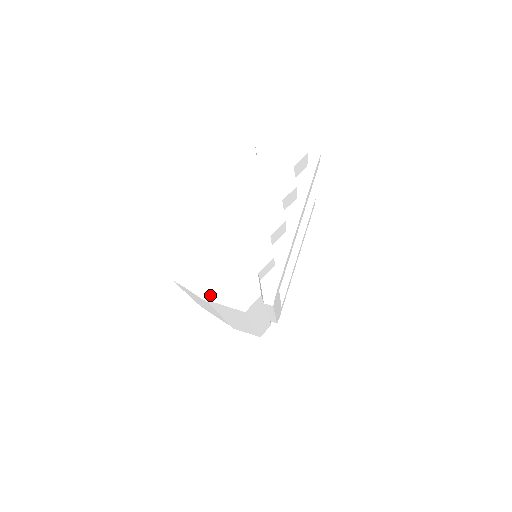
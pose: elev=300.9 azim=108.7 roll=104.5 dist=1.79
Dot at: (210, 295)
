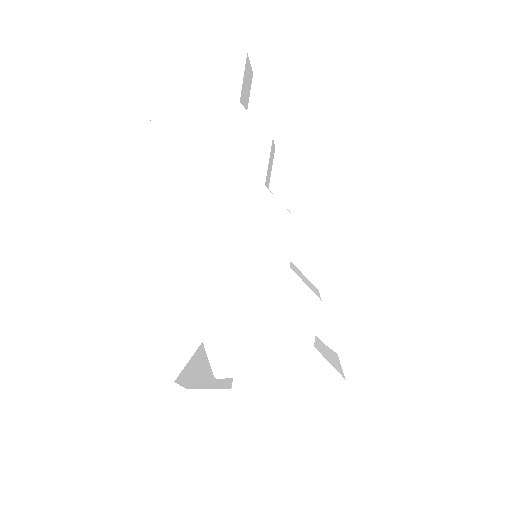
Dot at: (260, 432)
